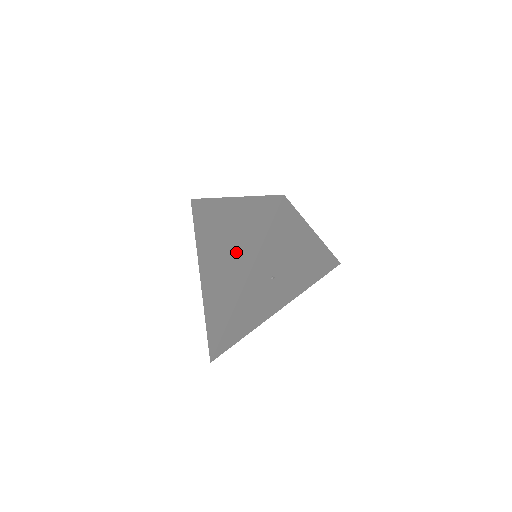
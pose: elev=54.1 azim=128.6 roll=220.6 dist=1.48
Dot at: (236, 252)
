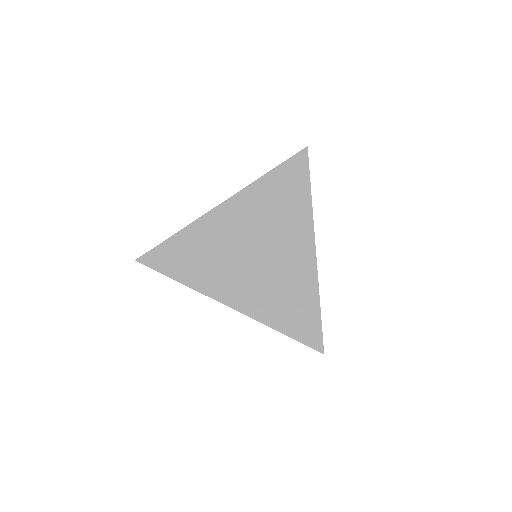
Dot at: occluded
